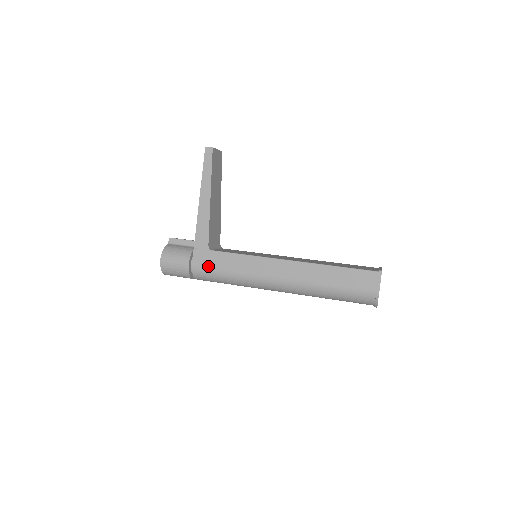
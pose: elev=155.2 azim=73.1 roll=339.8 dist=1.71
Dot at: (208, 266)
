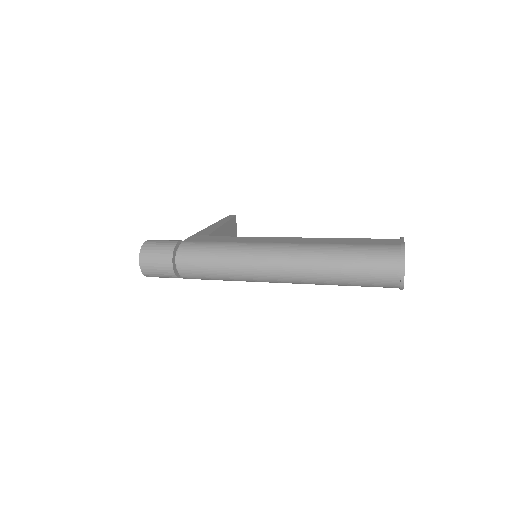
Dot at: (202, 241)
